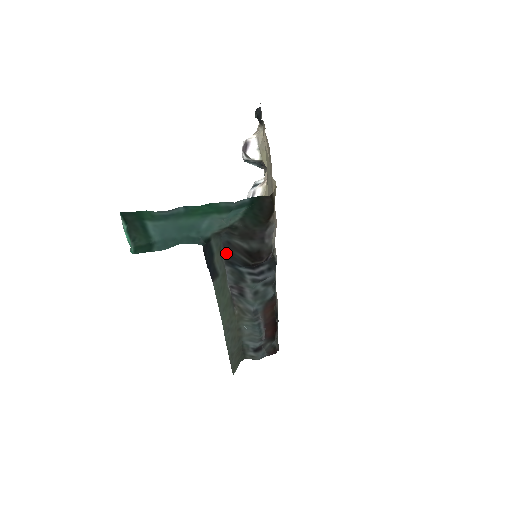
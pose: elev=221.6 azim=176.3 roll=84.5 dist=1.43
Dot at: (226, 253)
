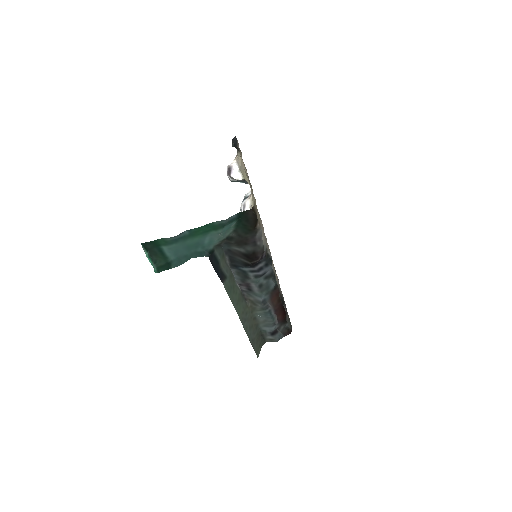
Dot at: (229, 259)
